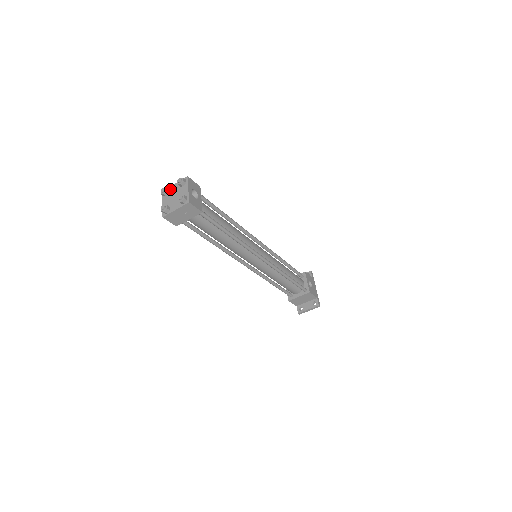
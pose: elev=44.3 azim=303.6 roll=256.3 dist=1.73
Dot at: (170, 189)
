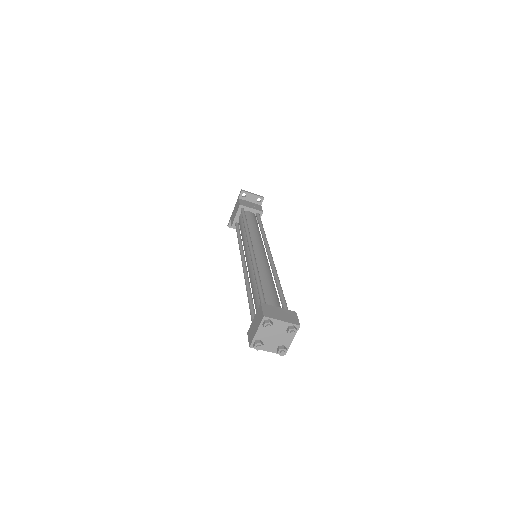
Dot at: (274, 323)
